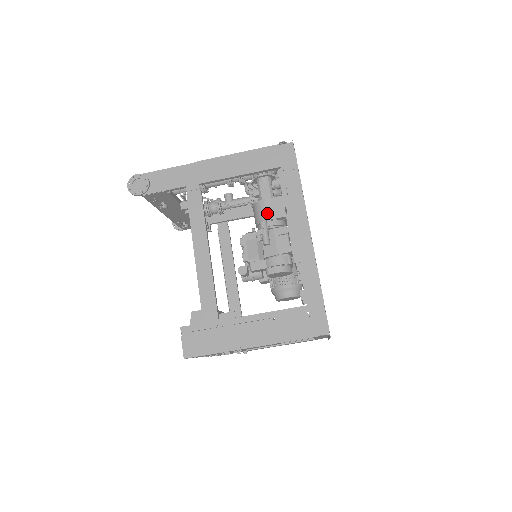
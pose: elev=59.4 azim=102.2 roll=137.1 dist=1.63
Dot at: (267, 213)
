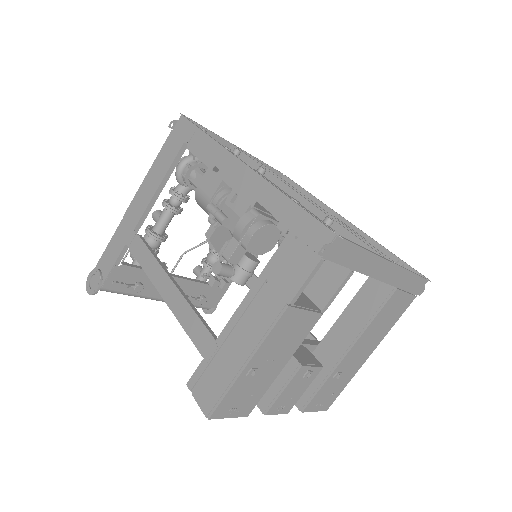
Dot at: (206, 195)
